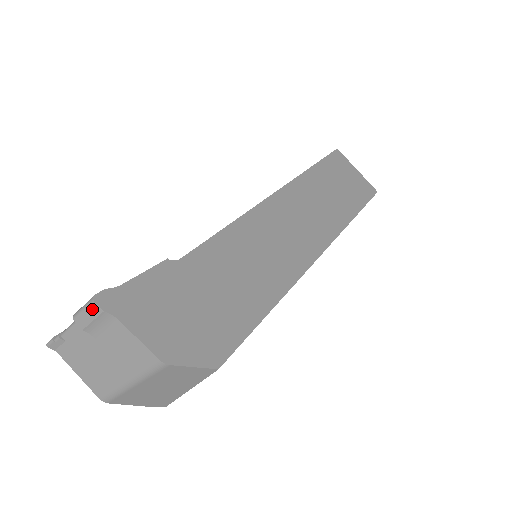
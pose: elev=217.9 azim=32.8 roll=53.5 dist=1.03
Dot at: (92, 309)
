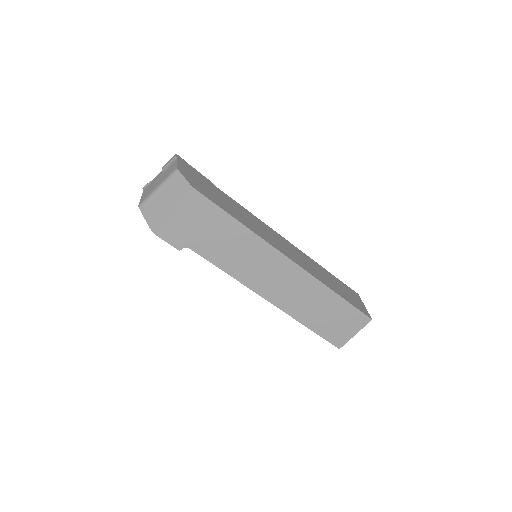
Dot at: (173, 158)
